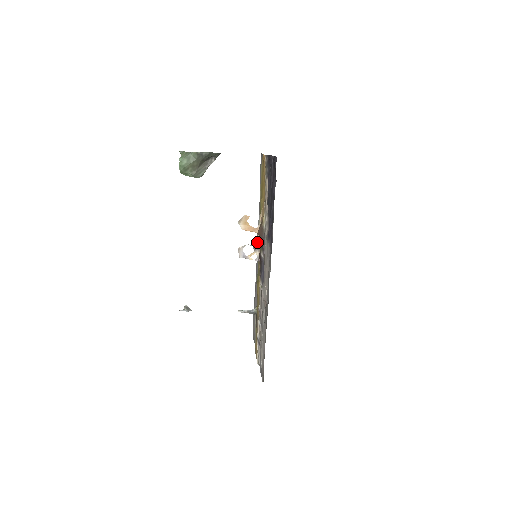
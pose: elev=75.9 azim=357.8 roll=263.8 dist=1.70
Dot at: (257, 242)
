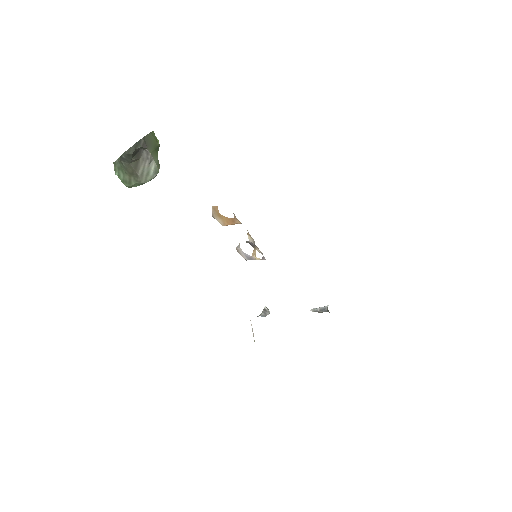
Dot at: occluded
